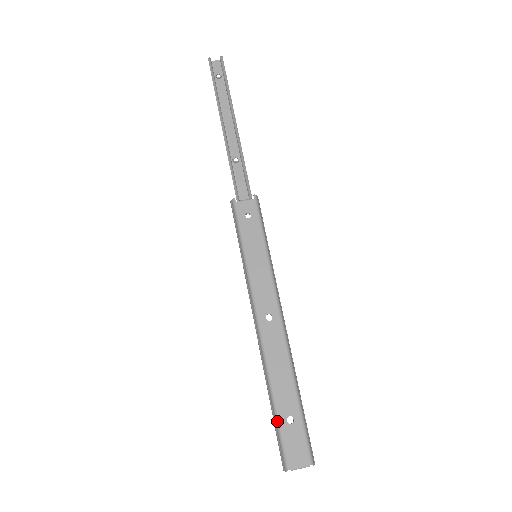
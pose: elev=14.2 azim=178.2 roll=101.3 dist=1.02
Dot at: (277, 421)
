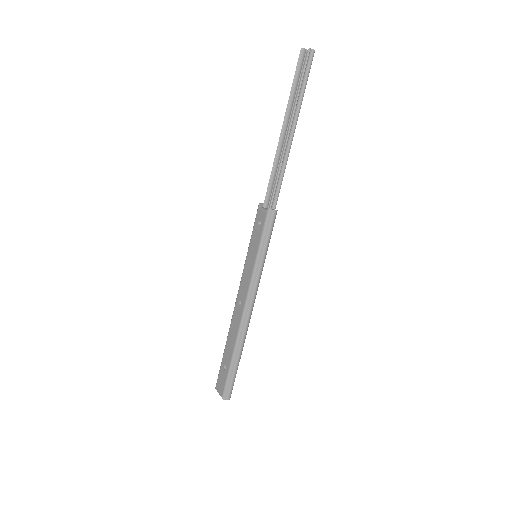
Dot at: occluded
